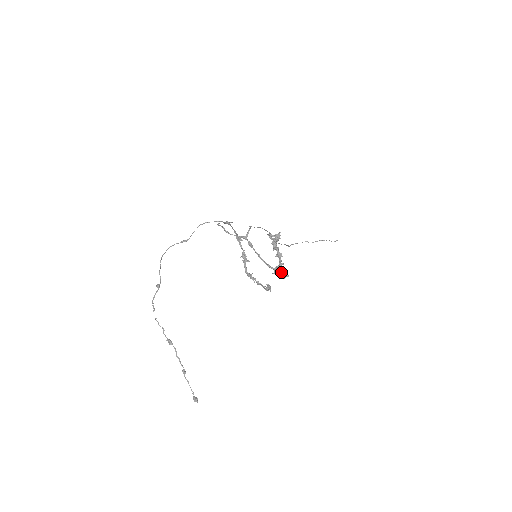
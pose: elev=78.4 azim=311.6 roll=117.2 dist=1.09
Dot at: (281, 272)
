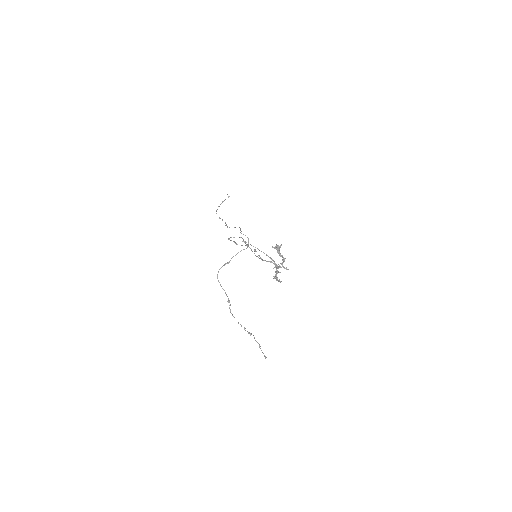
Dot at: occluded
